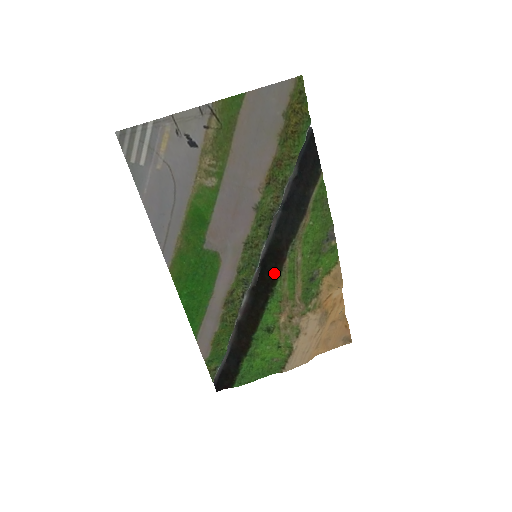
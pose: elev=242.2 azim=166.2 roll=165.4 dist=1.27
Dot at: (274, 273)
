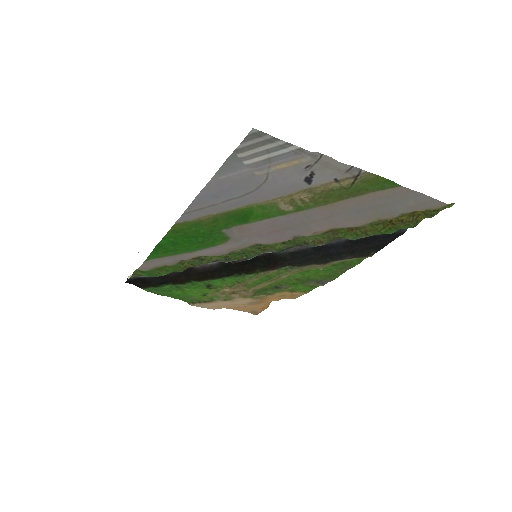
Dot at: (255, 268)
